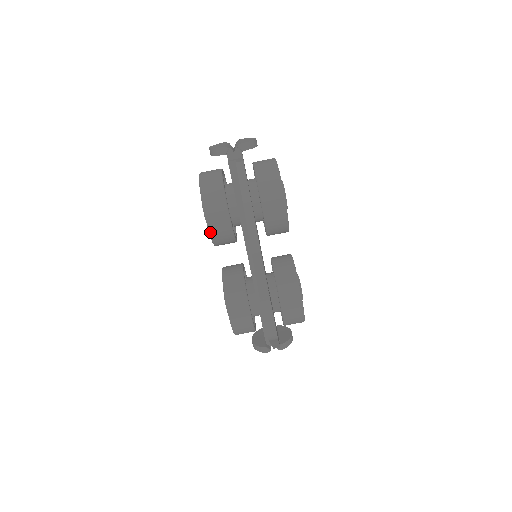
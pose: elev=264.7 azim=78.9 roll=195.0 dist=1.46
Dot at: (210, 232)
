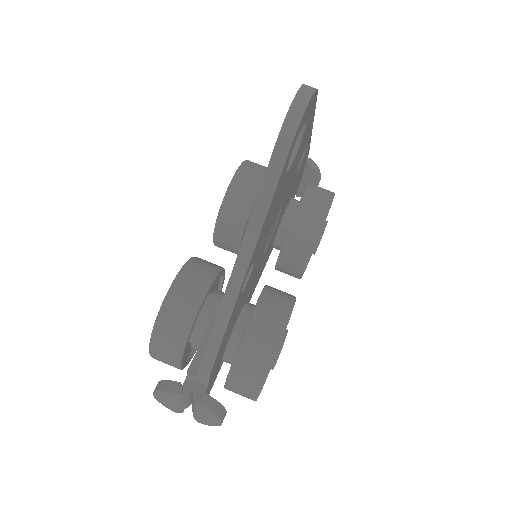
Dot at: (230, 186)
